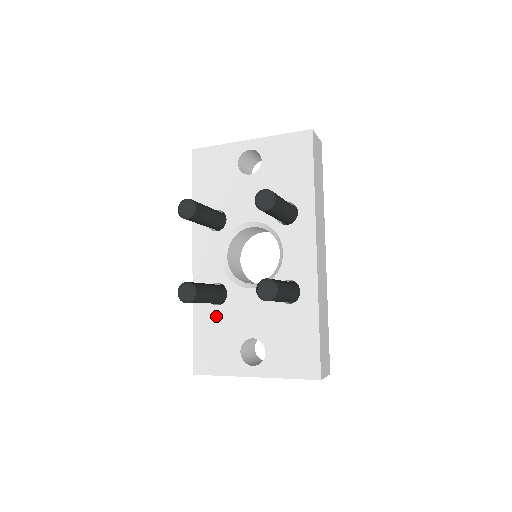
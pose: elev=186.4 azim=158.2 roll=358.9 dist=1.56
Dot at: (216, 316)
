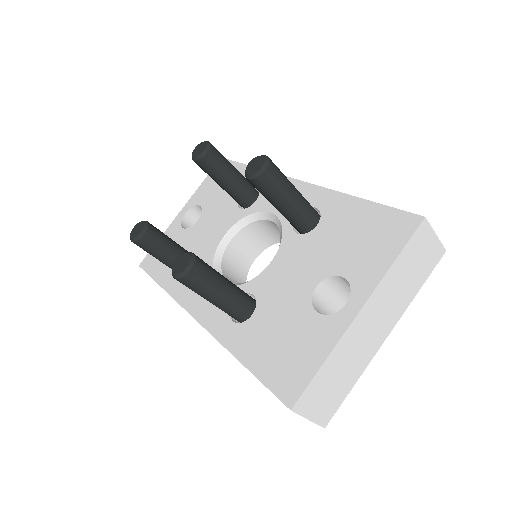
Dot at: (259, 323)
